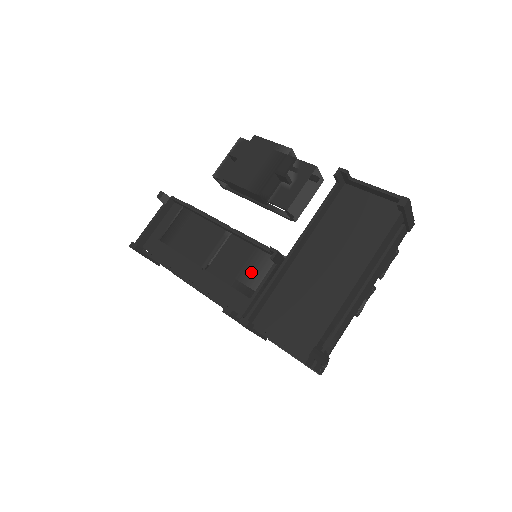
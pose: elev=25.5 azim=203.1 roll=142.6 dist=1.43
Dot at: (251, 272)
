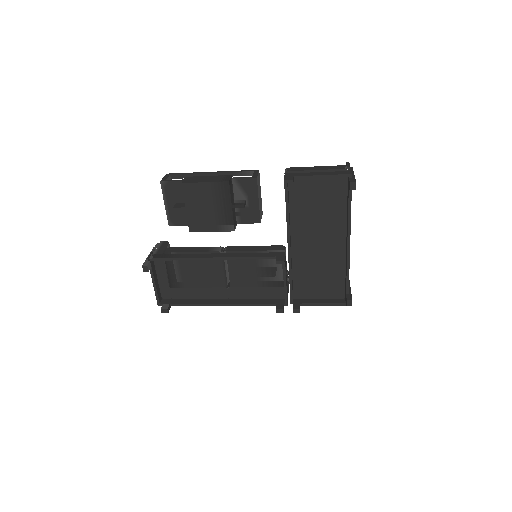
Dot at: (266, 272)
